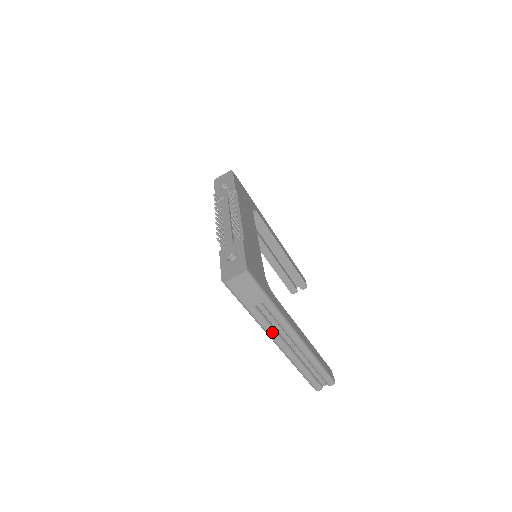
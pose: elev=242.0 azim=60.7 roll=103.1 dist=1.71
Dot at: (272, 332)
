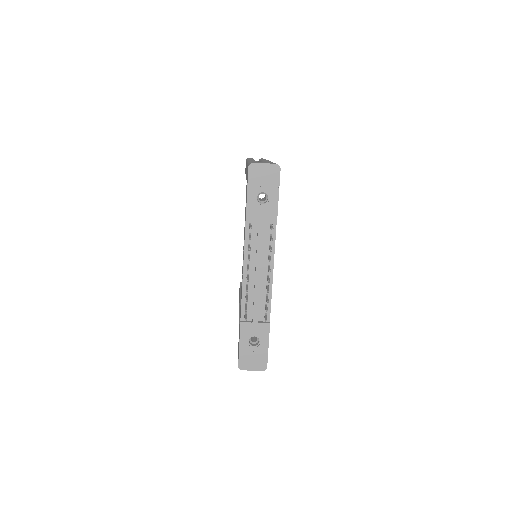
Dot at: occluded
